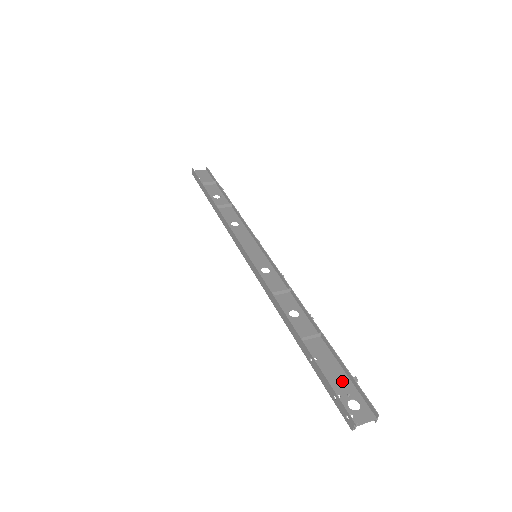
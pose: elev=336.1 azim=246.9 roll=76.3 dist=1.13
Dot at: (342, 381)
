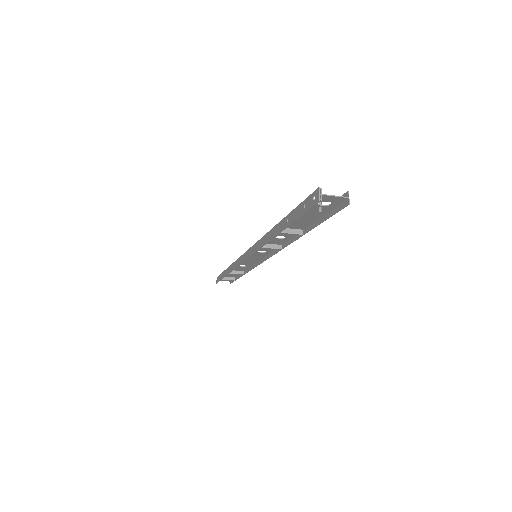
Dot at: (316, 212)
